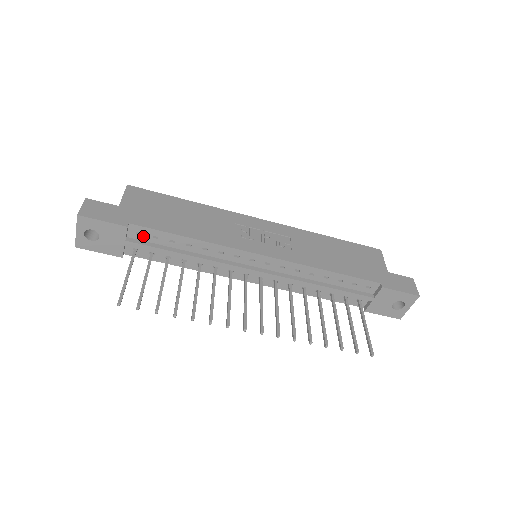
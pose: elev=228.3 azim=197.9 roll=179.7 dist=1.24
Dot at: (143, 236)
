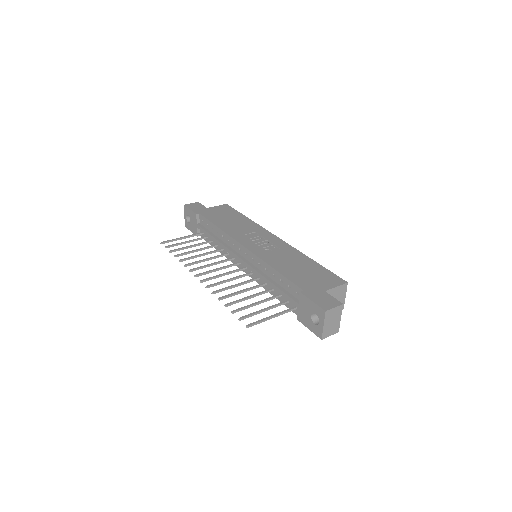
Dot at: (204, 223)
